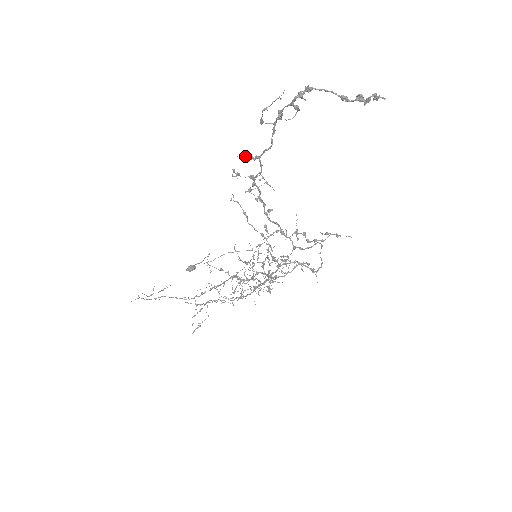
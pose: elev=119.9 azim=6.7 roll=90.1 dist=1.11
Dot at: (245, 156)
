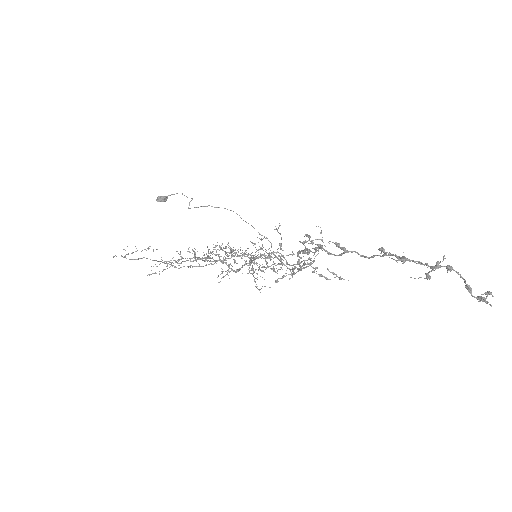
Dot at: occluded
